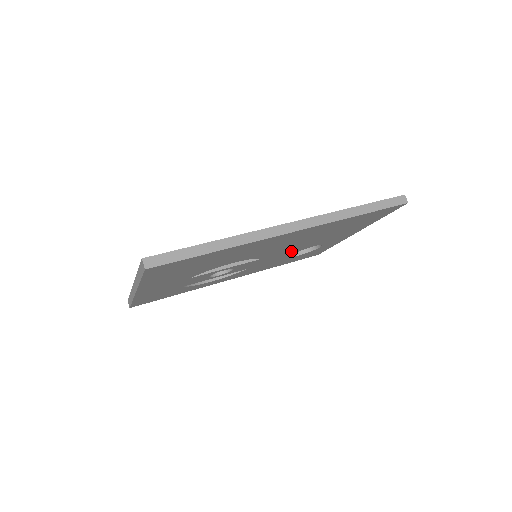
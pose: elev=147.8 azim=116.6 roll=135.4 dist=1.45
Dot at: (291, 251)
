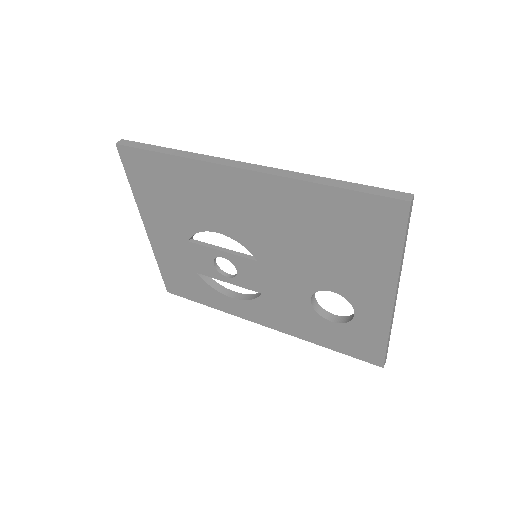
Dot at: (299, 276)
